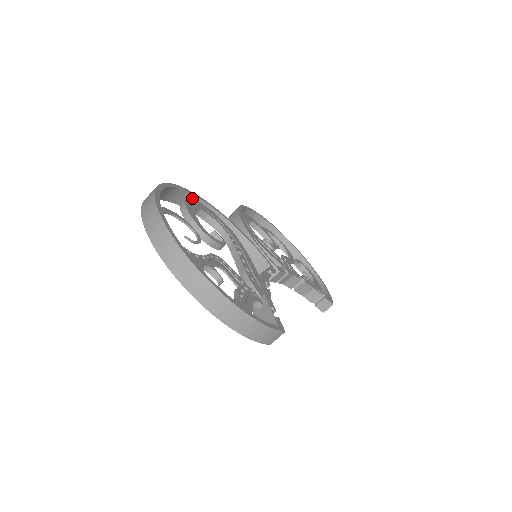
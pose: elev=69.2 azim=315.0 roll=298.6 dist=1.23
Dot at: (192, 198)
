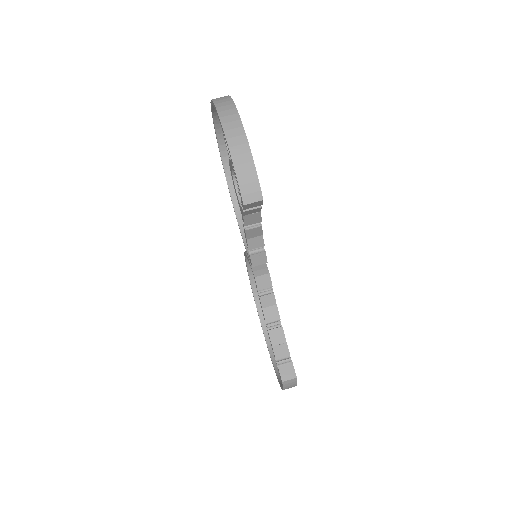
Dot at: occluded
